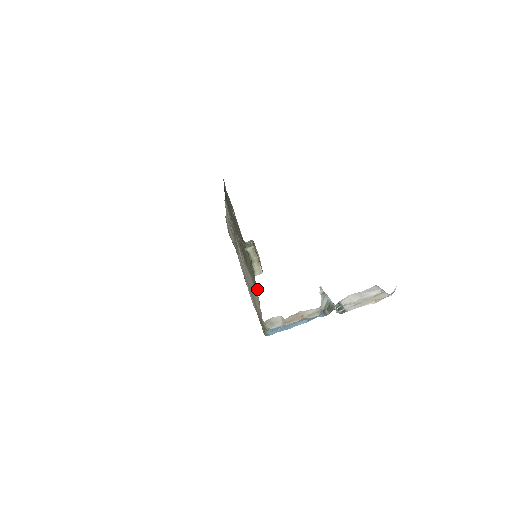
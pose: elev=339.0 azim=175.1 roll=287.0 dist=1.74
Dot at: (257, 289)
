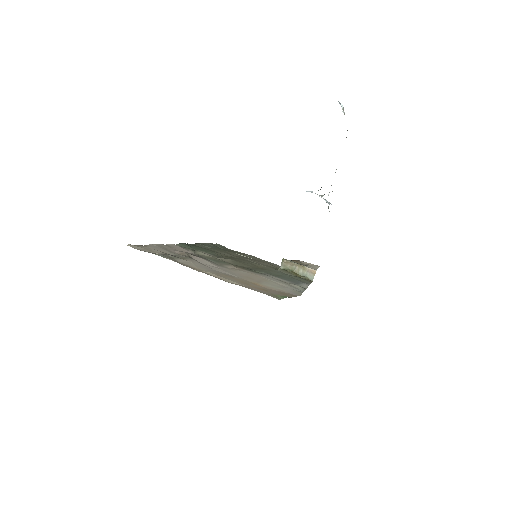
Dot at: occluded
